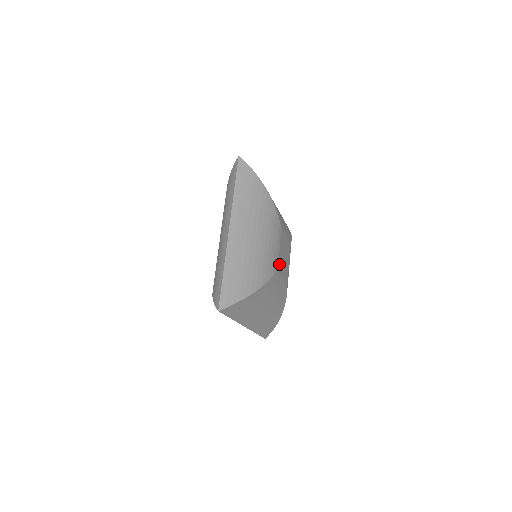
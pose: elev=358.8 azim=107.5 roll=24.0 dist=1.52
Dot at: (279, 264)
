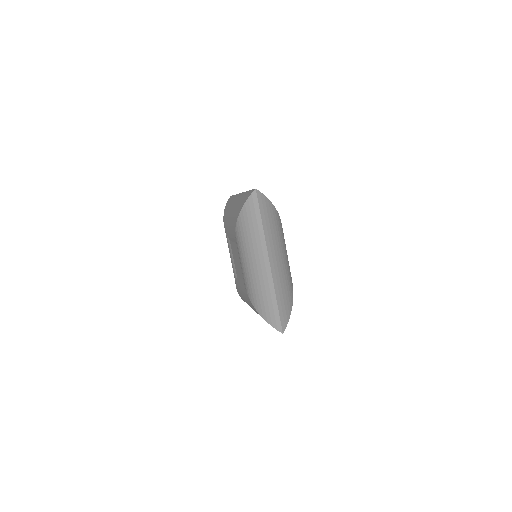
Dot at: occluded
